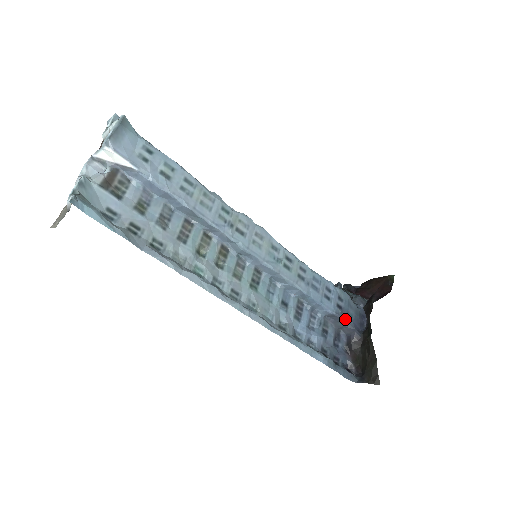
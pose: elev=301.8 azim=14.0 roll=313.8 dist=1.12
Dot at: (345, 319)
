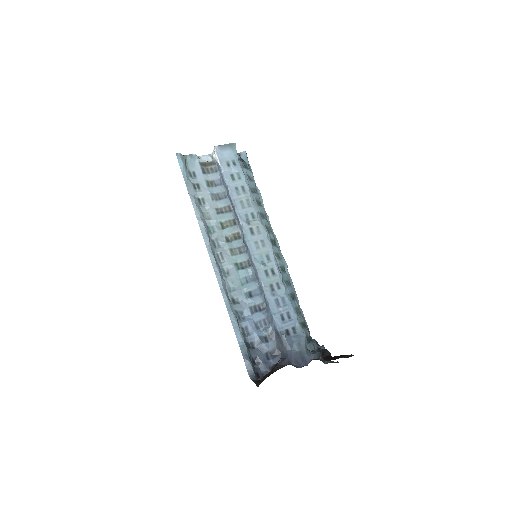
Dot at: (286, 344)
